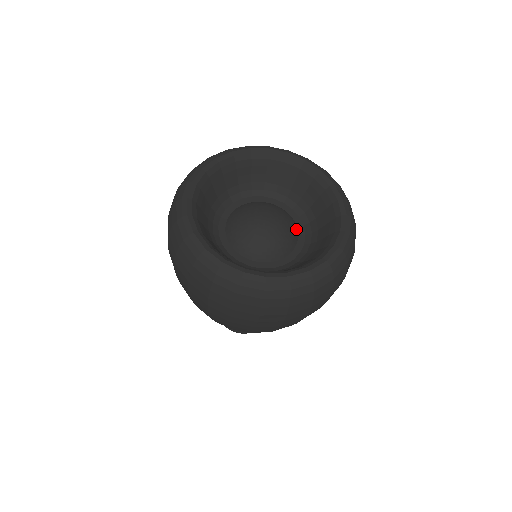
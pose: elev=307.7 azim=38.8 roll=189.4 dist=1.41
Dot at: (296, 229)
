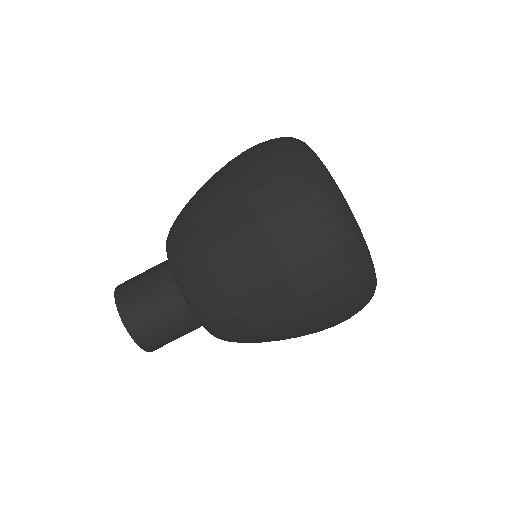
Dot at: occluded
